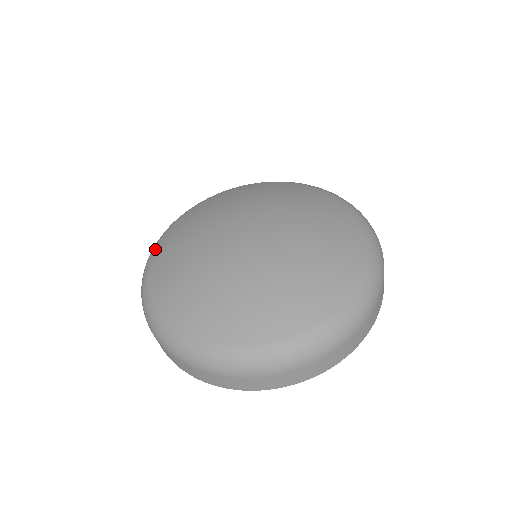
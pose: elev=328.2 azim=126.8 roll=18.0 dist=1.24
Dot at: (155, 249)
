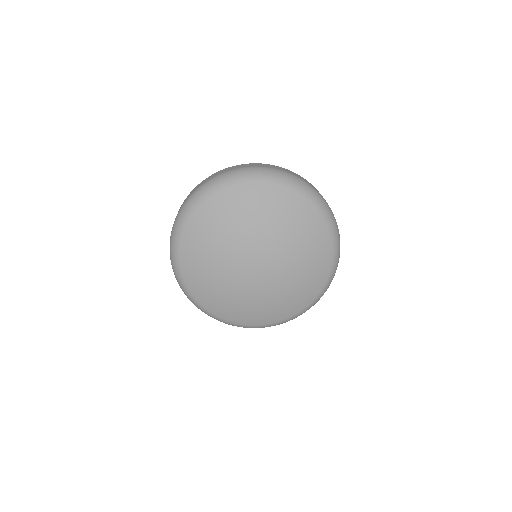
Dot at: (189, 292)
